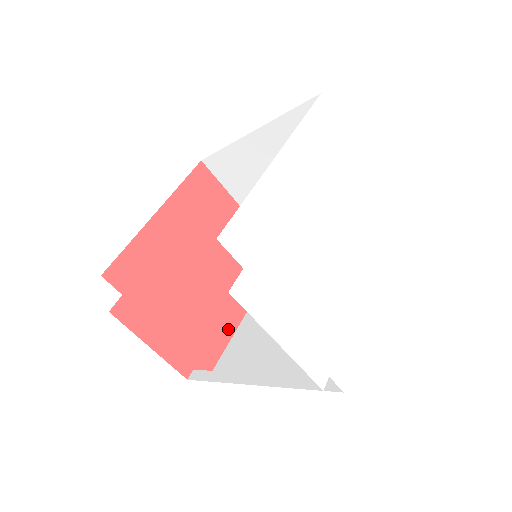
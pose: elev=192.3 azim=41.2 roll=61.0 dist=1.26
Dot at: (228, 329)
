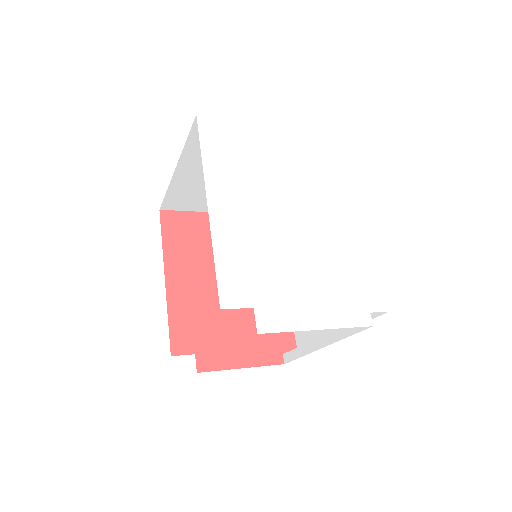
Dot at: occluded
